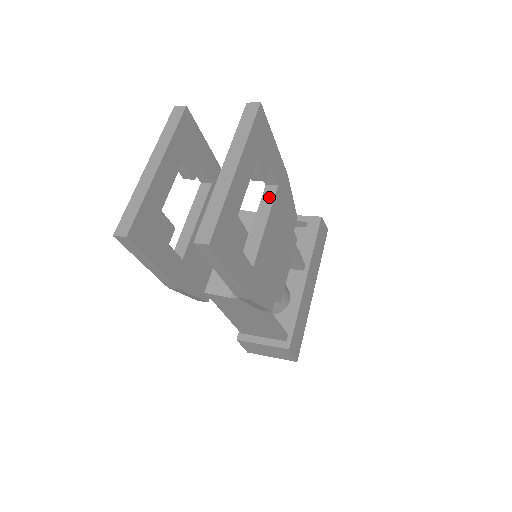
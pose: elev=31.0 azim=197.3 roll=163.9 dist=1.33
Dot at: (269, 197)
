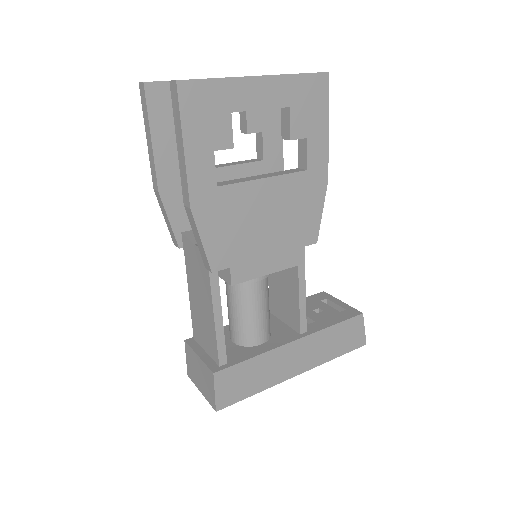
Dot at: (290, 171)
